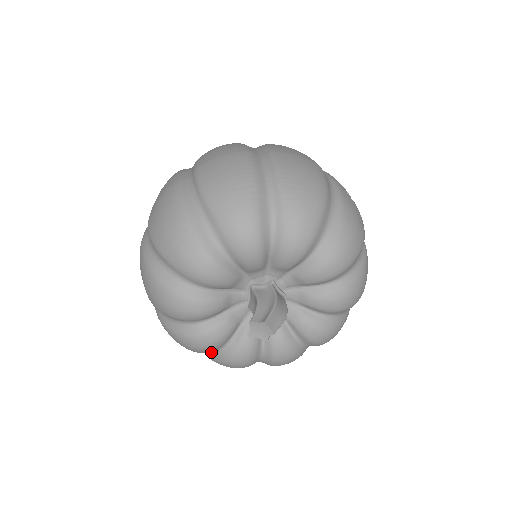
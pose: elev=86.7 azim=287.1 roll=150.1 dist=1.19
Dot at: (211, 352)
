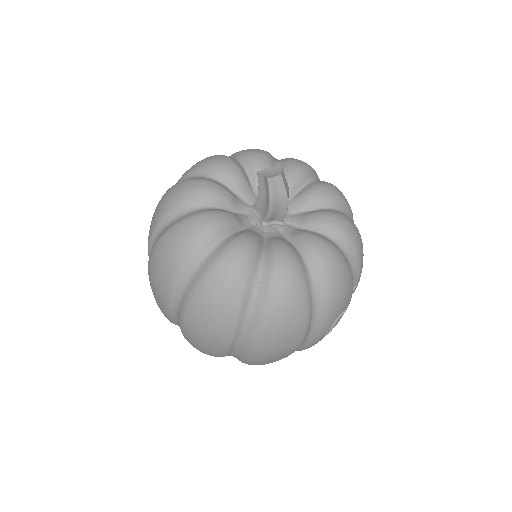
Dot at: (185, 211)
